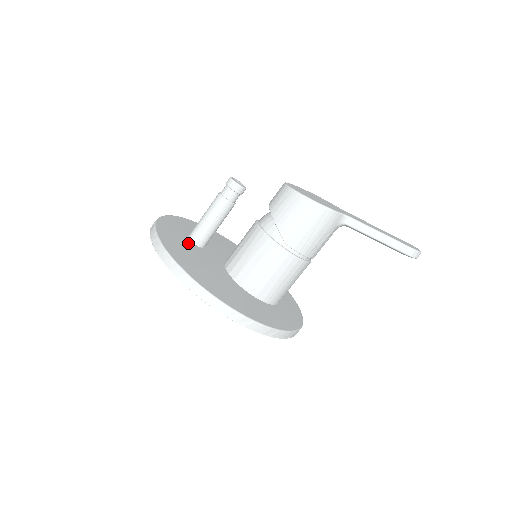
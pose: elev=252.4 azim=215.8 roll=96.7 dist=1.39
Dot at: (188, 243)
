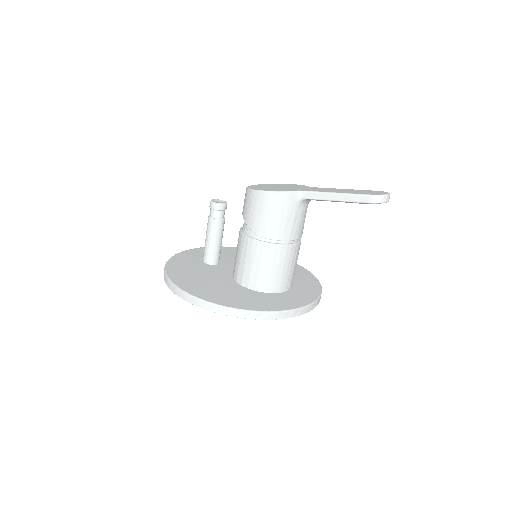
Dot at: (199, 265)
